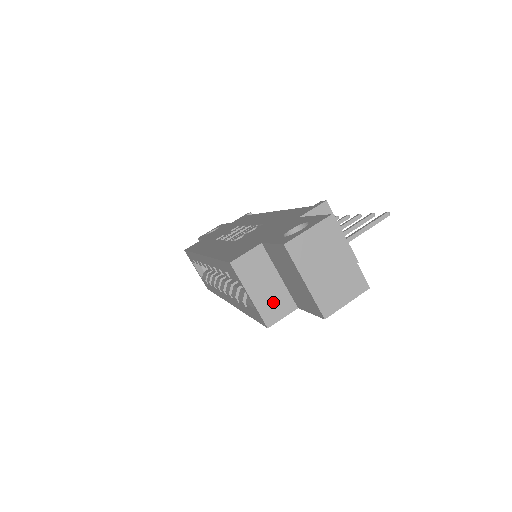
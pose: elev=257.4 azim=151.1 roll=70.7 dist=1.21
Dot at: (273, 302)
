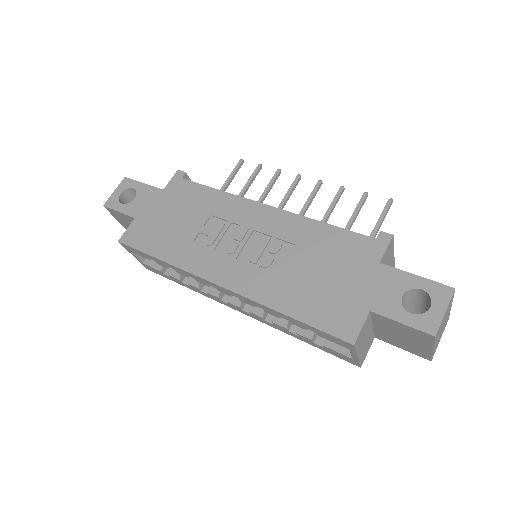
Dot at: (366, 347)
